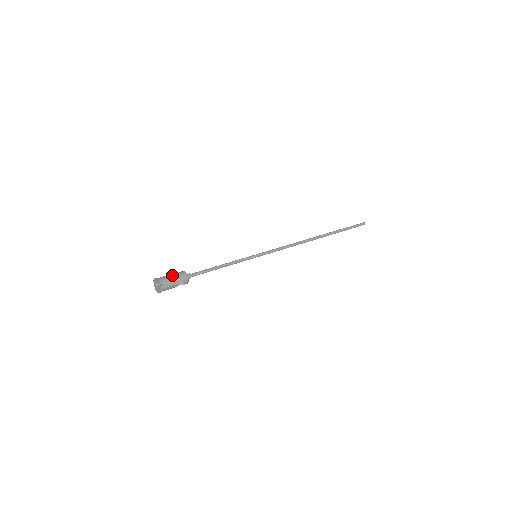
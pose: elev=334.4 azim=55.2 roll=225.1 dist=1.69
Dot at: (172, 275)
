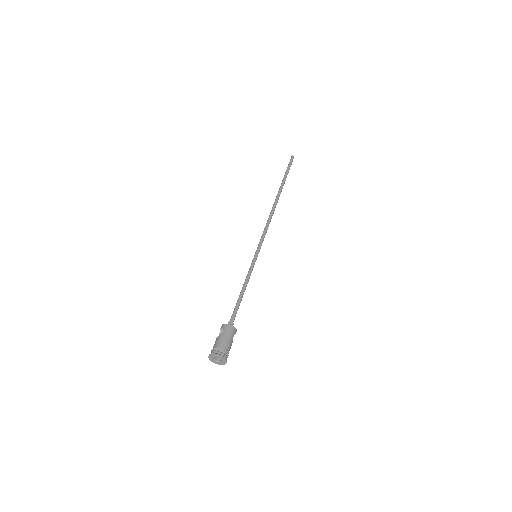
Dot at: (221, 338)
